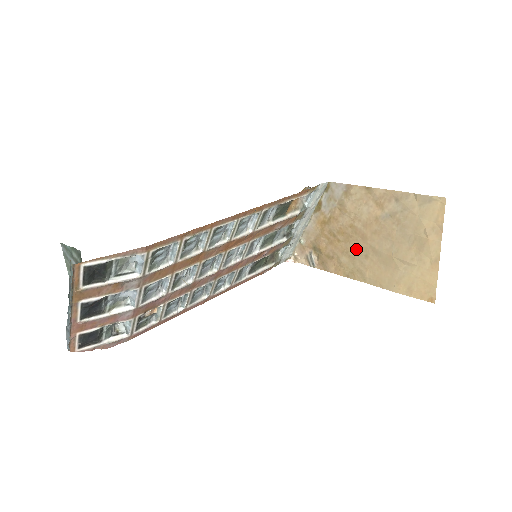
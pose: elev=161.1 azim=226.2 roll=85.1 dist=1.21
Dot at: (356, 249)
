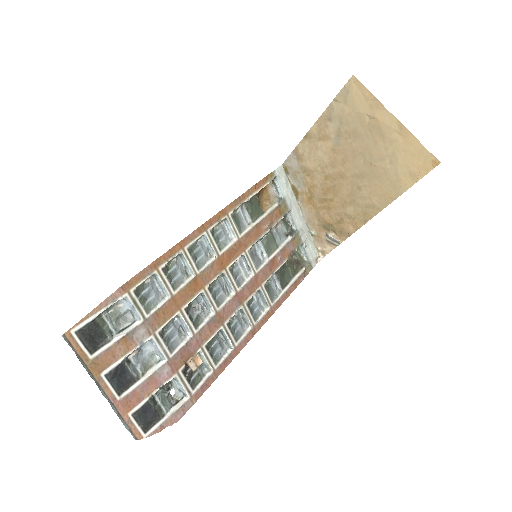
Dot at: (347, 192)
